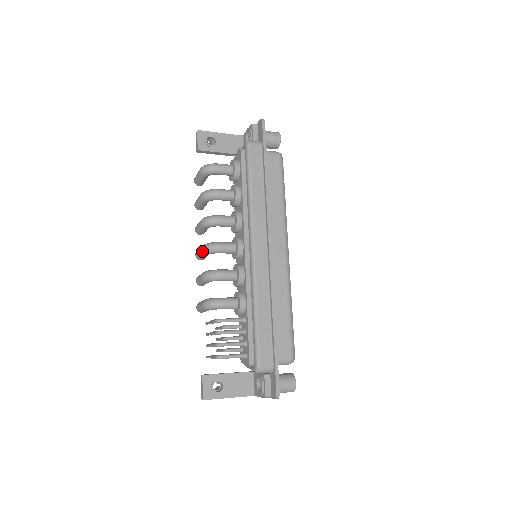
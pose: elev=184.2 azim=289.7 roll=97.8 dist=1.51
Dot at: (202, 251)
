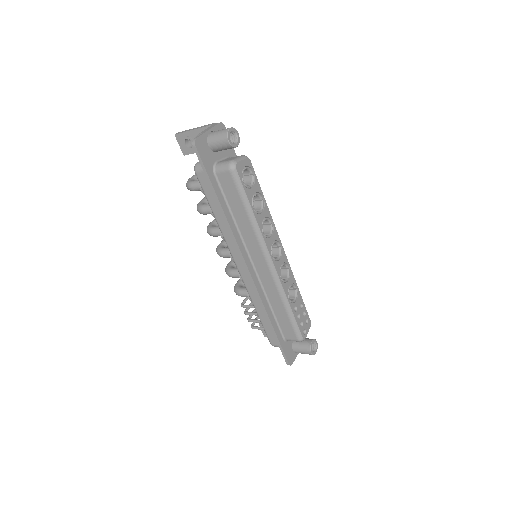
Dot at: occluded
